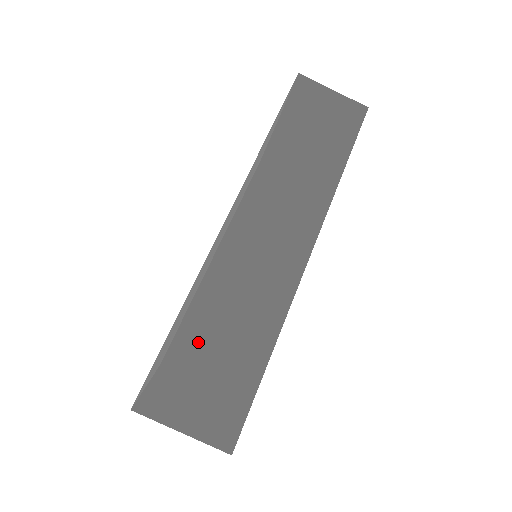
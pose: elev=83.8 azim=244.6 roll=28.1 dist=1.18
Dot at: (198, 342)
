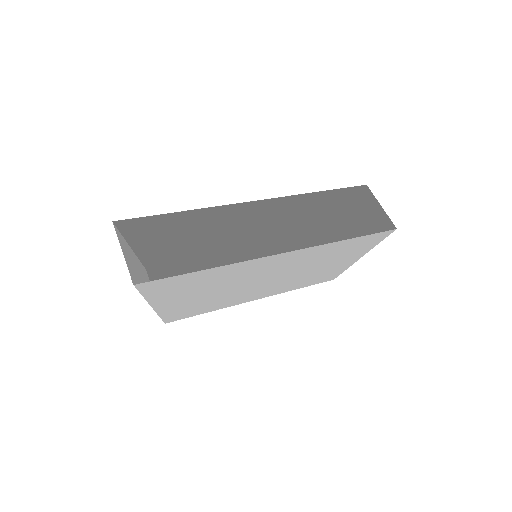
Dot at: occluded
